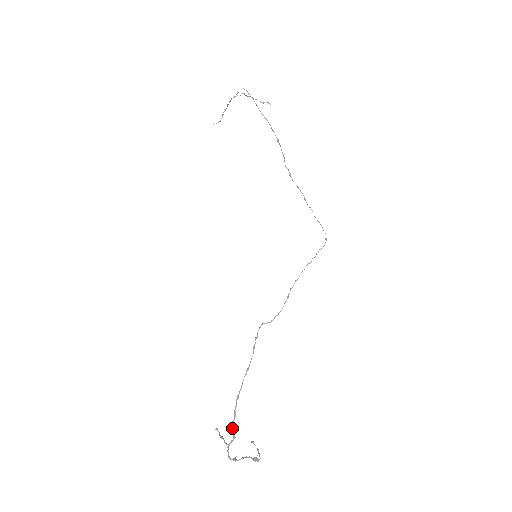
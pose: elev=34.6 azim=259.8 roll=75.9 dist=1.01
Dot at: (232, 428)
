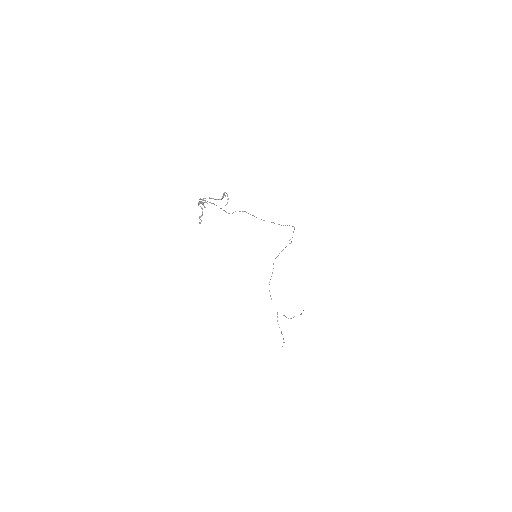
Dot at: occluded
